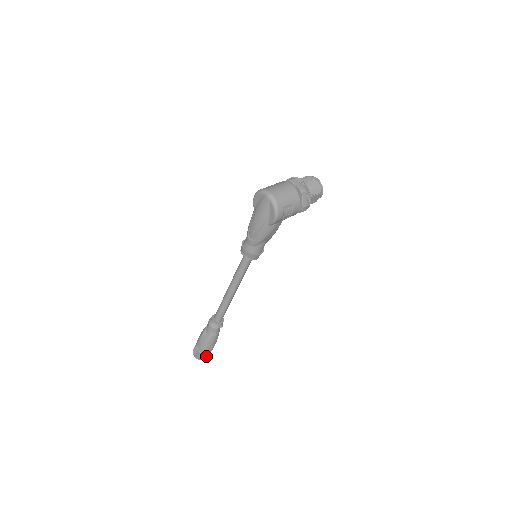
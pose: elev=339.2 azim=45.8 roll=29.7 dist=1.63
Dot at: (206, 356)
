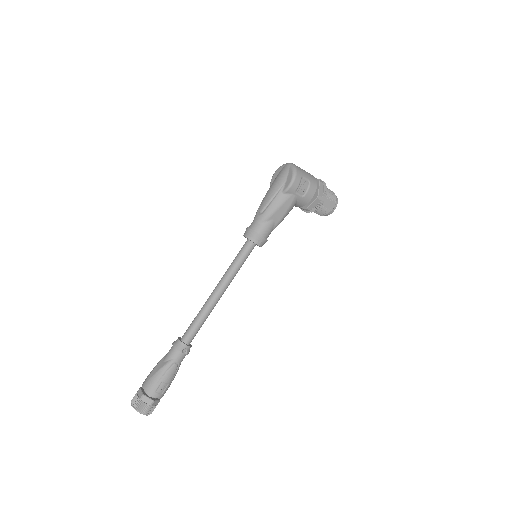
Dot at: (148, 405)
